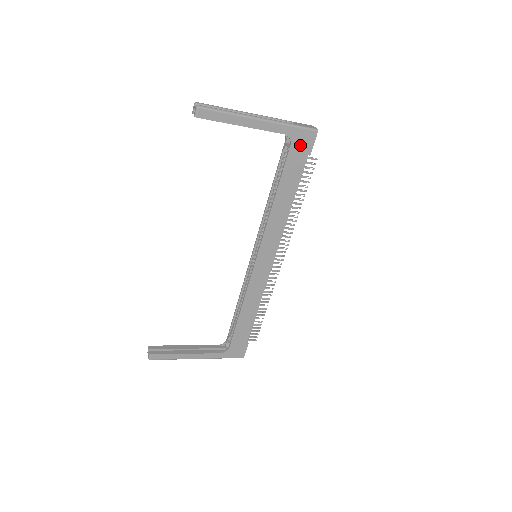
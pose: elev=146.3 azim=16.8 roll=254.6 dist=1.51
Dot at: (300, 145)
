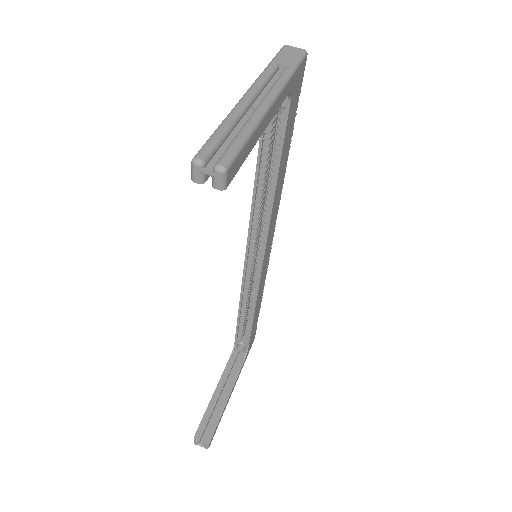
Dot at: (295, 92)
